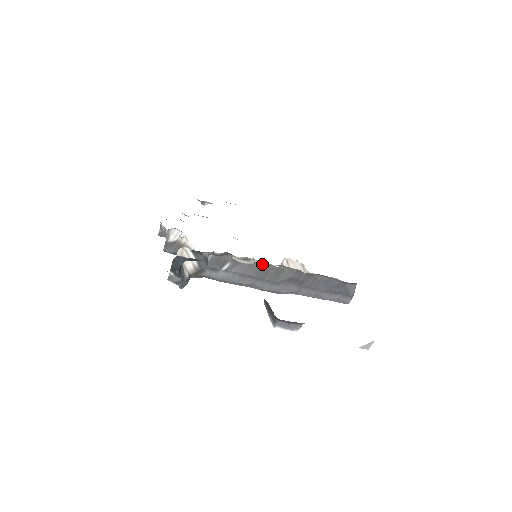
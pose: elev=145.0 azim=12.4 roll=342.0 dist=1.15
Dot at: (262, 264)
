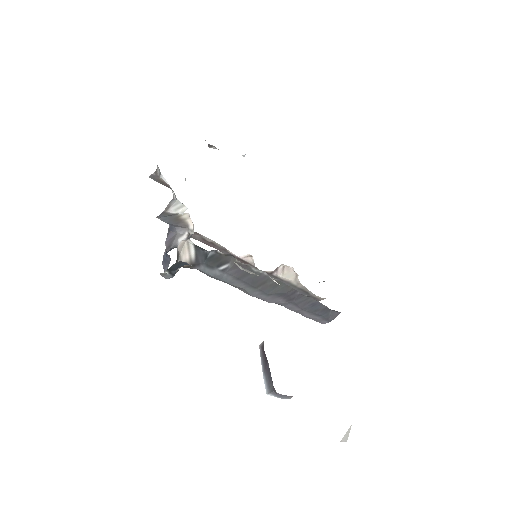
Dot at: (262, 274)
